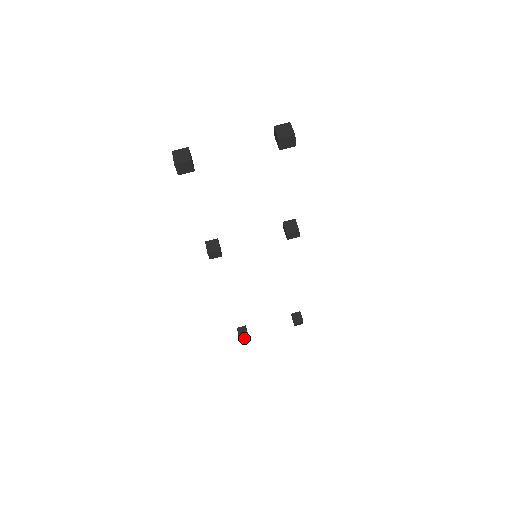
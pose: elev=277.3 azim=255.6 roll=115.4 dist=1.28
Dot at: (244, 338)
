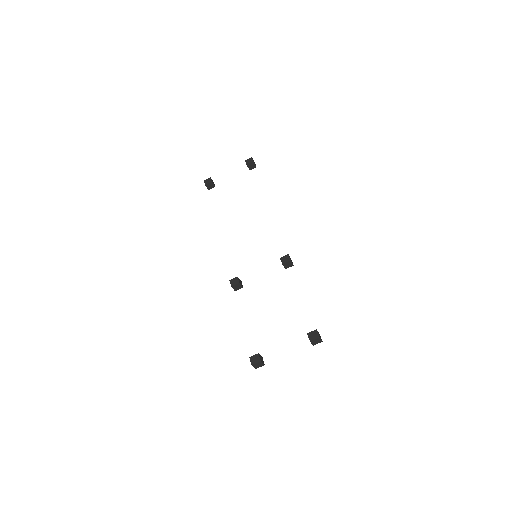
Dot at: occluded
